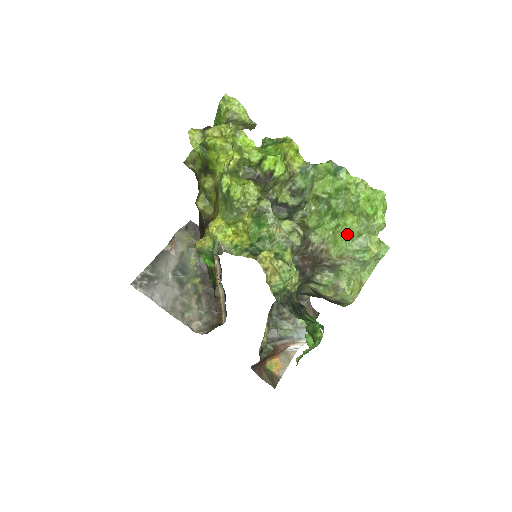
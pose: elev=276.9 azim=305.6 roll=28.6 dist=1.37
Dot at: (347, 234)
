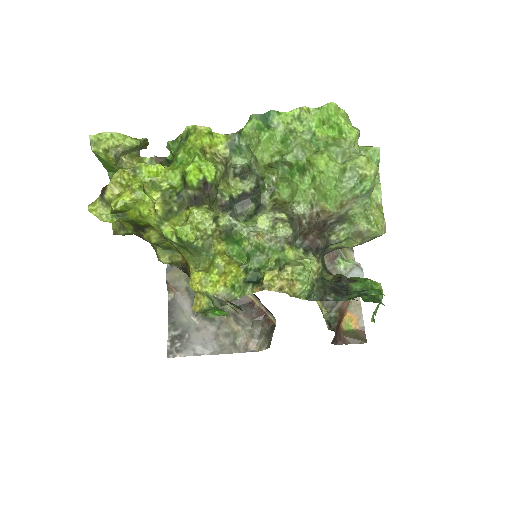
Dot at: (330, 181)
